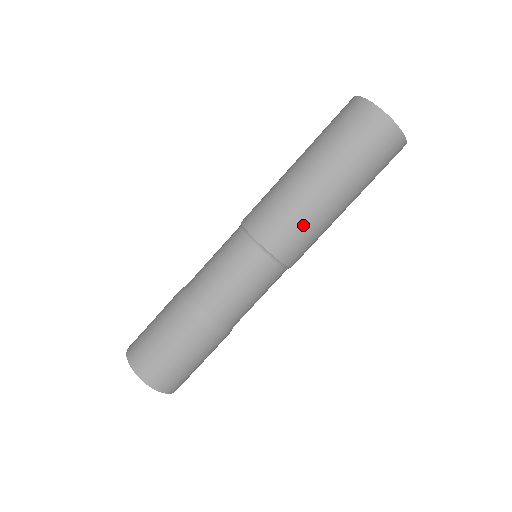
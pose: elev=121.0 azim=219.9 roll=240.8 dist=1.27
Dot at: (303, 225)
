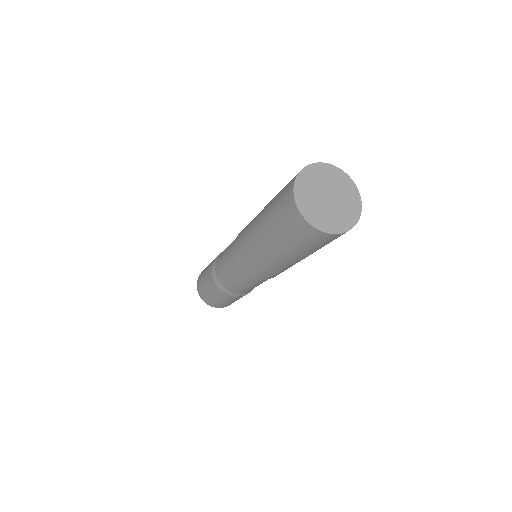
Dot at: (274, 271)
